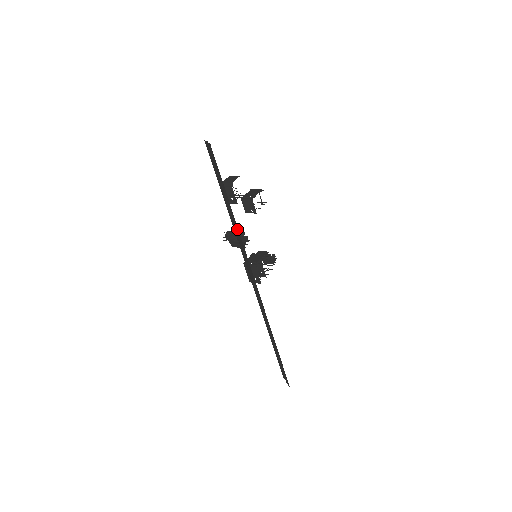
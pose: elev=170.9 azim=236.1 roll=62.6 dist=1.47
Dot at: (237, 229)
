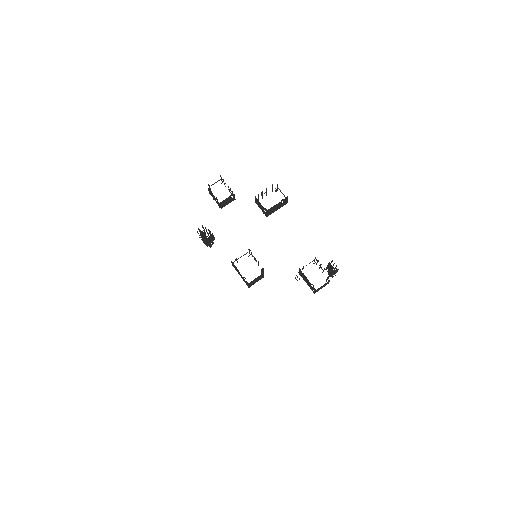
Dot at: occluded
